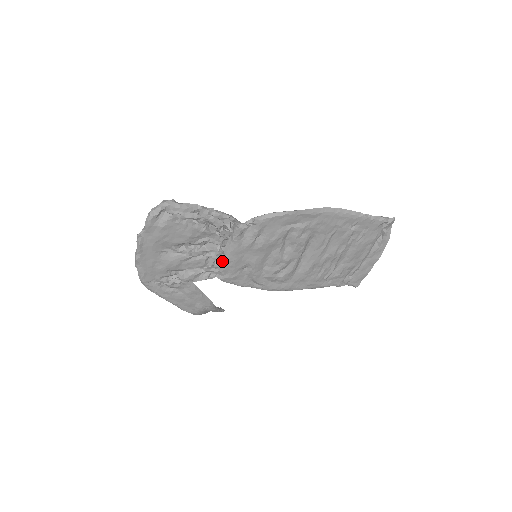
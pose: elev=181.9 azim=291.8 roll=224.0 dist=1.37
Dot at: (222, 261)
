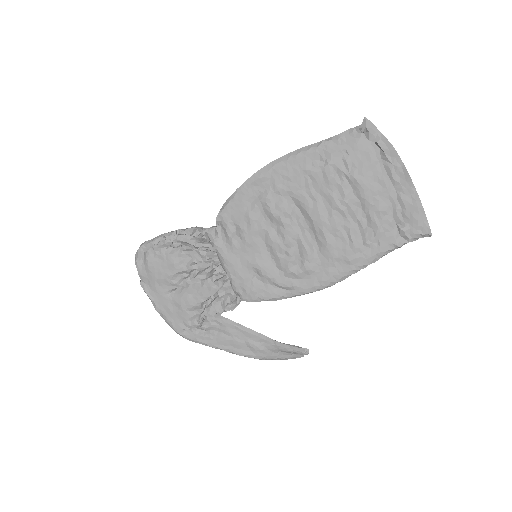
Dot at: (230, 279)
